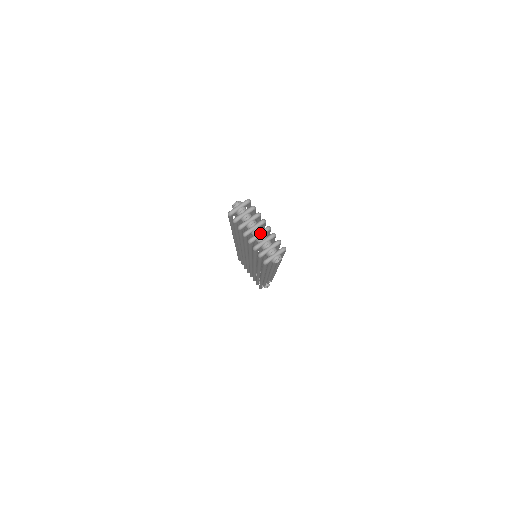
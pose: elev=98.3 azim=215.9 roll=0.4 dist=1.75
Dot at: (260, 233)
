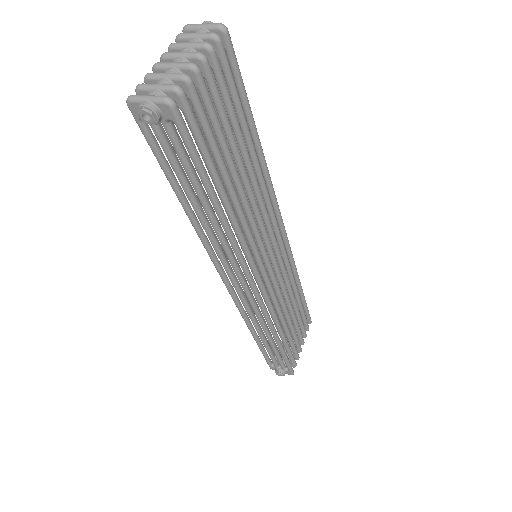
Dot at: (175, 62)
